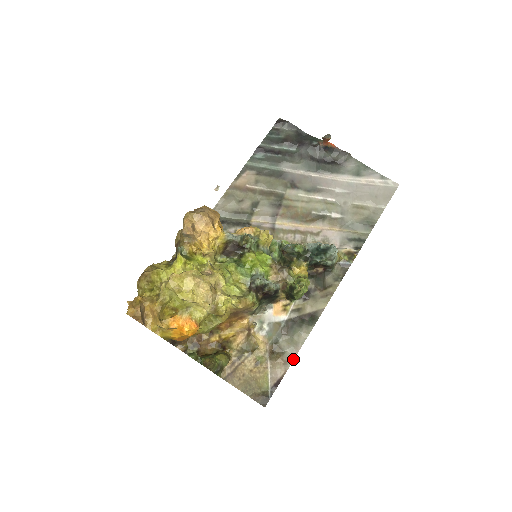
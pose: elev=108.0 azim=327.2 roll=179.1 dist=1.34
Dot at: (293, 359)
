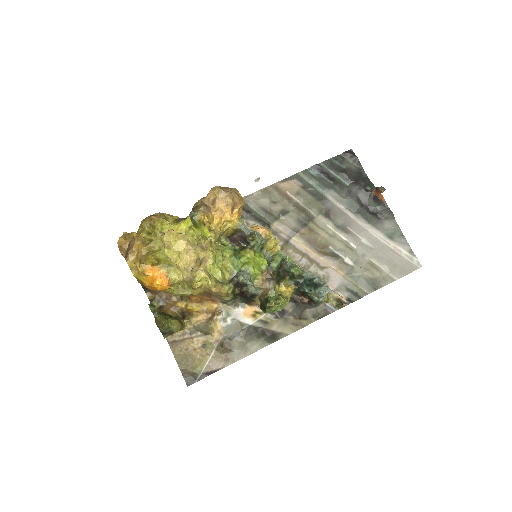
Dot at: (236, 361)
